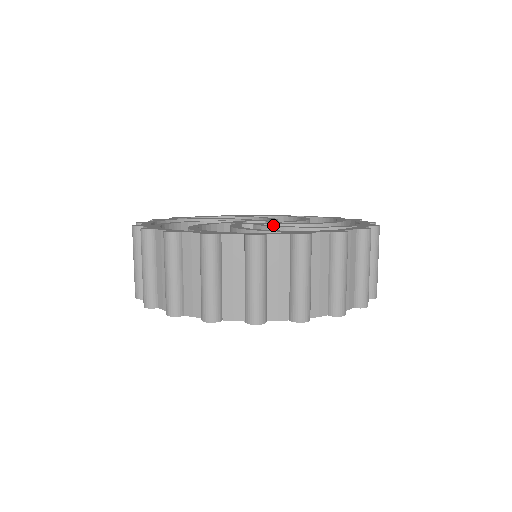
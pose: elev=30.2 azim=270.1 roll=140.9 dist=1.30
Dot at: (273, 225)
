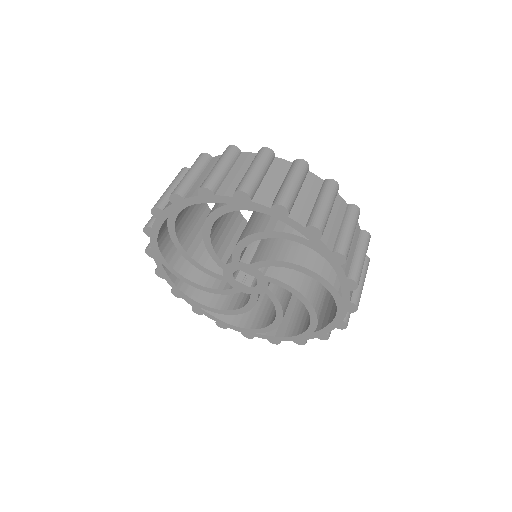
Dot at: occluded
